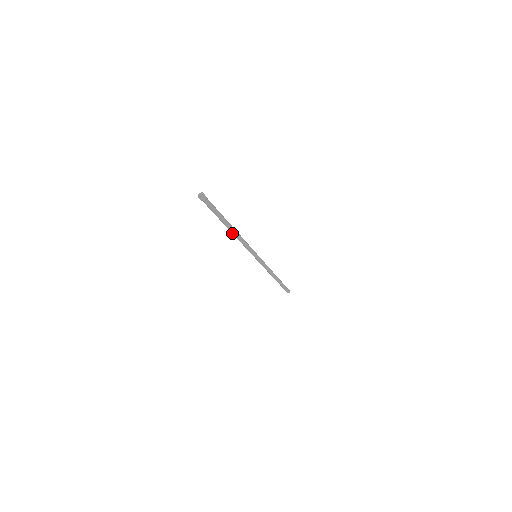
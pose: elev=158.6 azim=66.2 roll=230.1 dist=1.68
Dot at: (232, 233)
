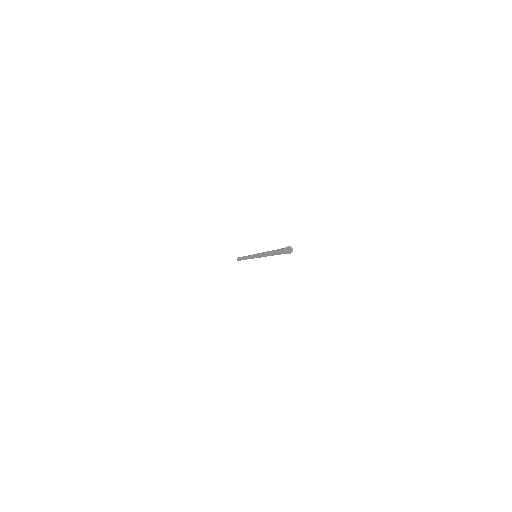
Dot at: occluded
